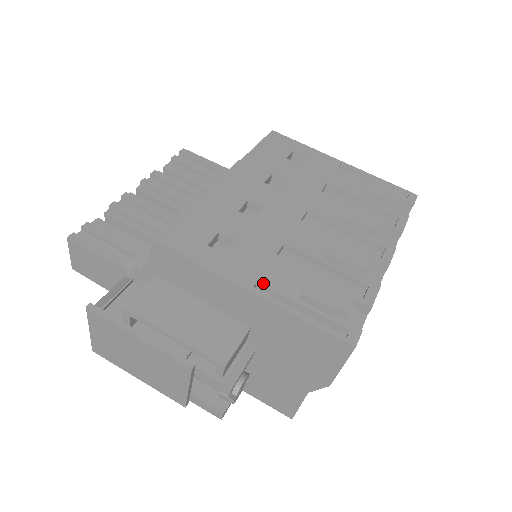
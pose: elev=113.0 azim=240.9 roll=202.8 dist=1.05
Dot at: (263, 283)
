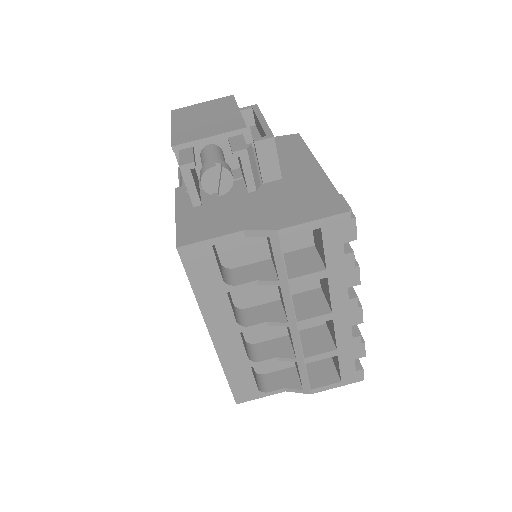
Dot at: occluded
